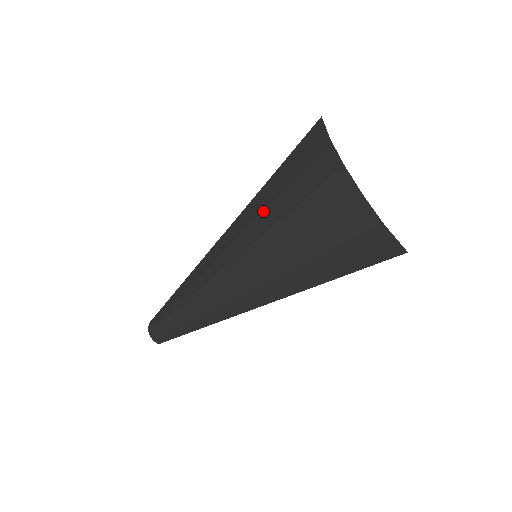
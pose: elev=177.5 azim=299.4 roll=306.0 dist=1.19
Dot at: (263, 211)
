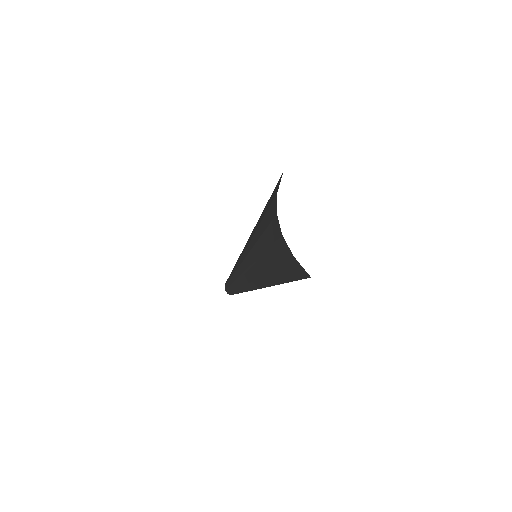
Dot at: (257, 228)
